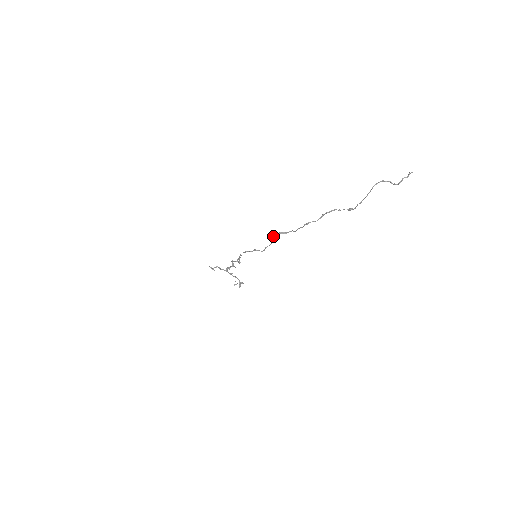
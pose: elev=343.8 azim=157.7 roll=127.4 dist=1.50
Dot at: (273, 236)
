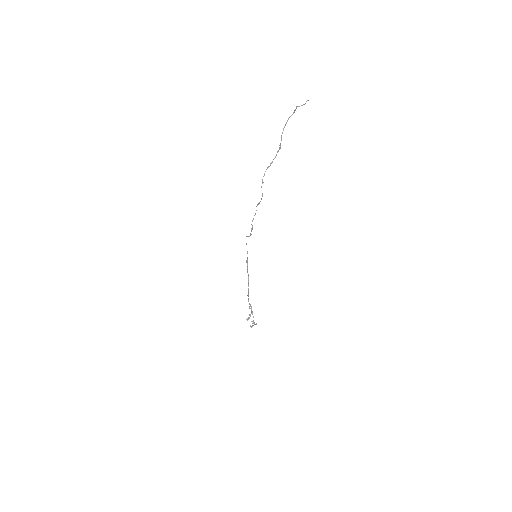
Dot at: occluded
